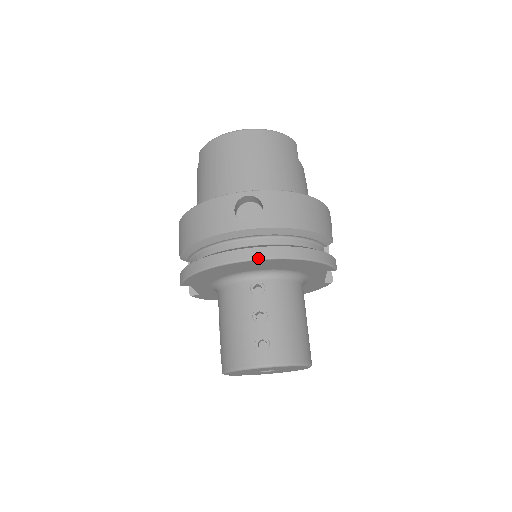
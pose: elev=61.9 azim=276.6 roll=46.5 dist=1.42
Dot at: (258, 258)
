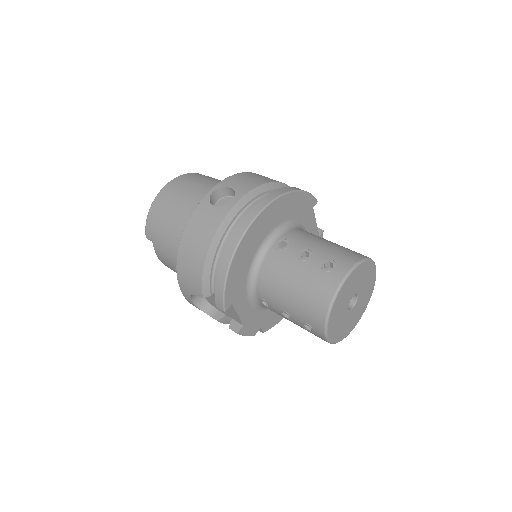
Dot at: (262, 208)
